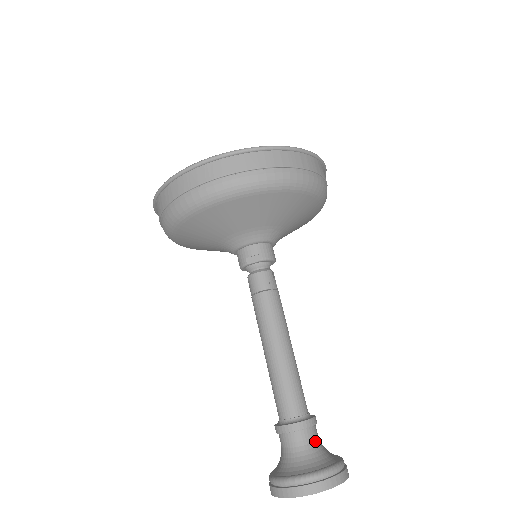
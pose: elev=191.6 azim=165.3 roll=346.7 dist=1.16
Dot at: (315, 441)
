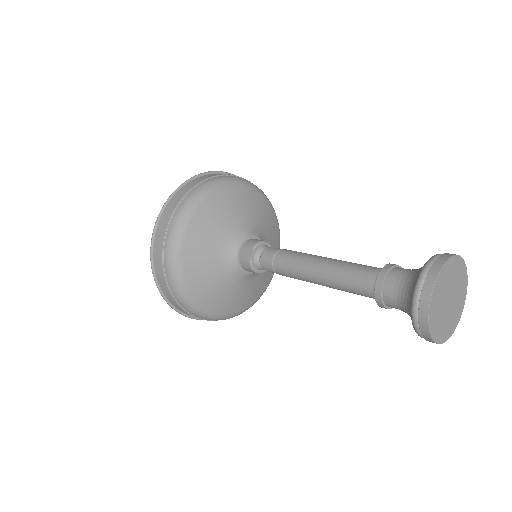
Dot at: (407, 271)
